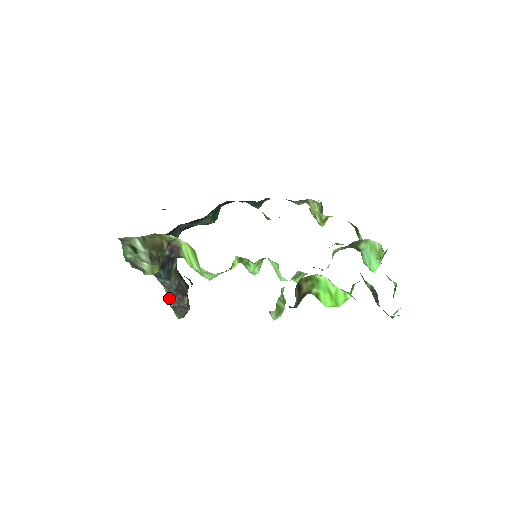
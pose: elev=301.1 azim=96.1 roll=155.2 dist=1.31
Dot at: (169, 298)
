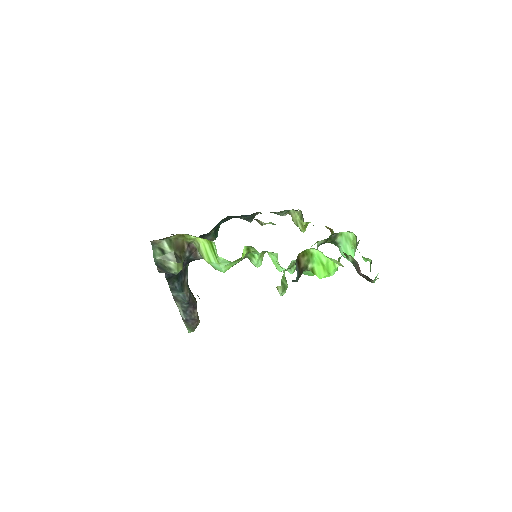
Dot at: (181, 312)
